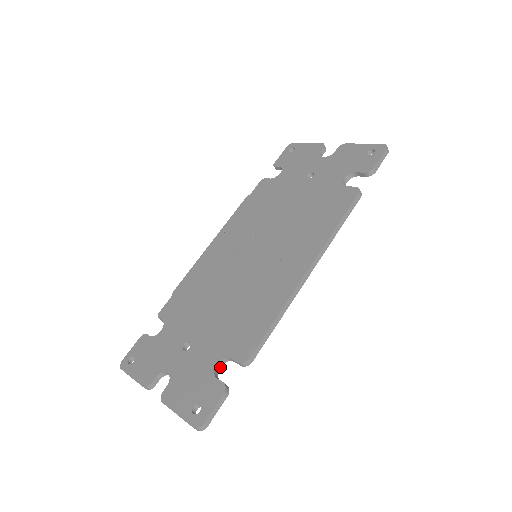
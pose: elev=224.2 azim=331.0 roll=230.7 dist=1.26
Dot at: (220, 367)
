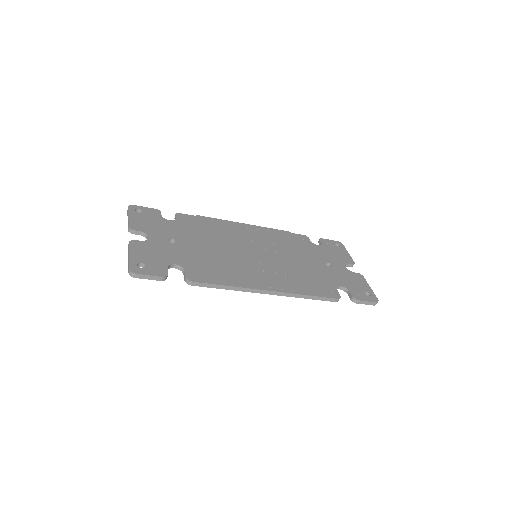
Dot at: occluded
